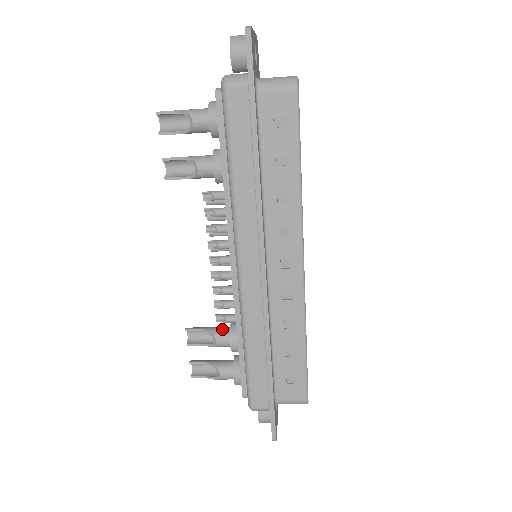
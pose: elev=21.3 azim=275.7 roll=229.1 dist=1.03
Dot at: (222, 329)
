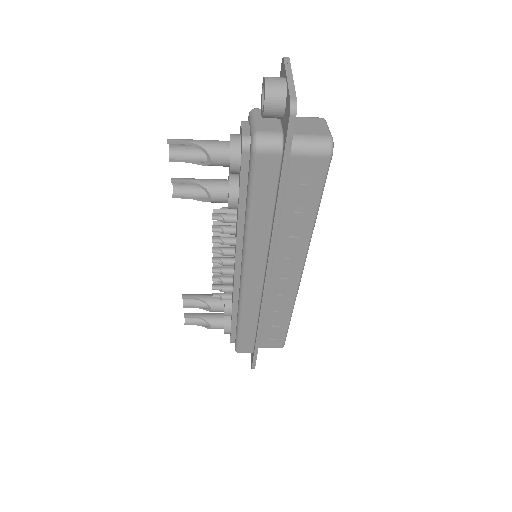
Dot at: (217, 300)
